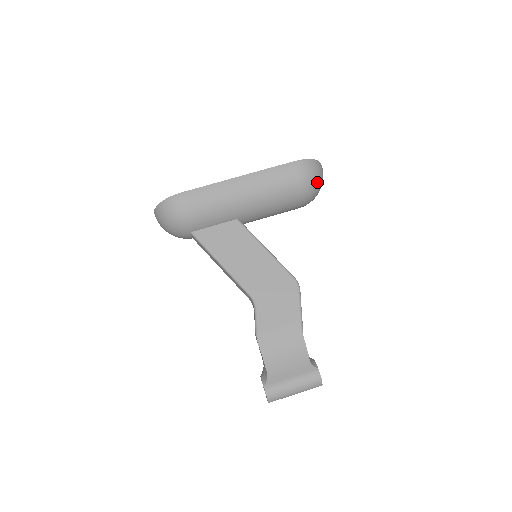
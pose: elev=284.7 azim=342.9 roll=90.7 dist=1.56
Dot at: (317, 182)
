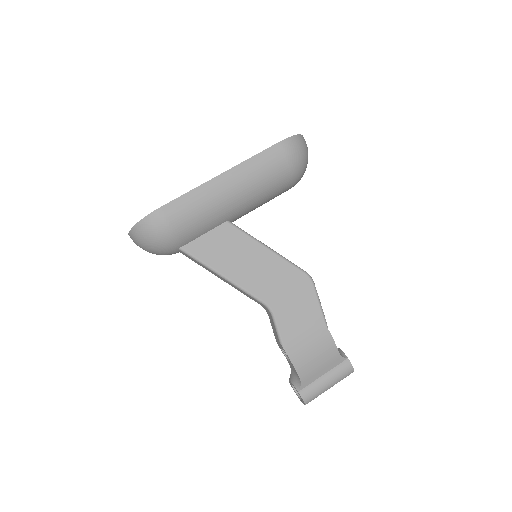
Dot at: (305, 159)
